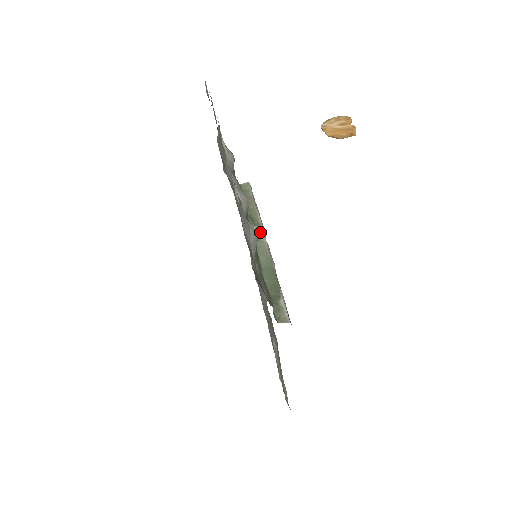
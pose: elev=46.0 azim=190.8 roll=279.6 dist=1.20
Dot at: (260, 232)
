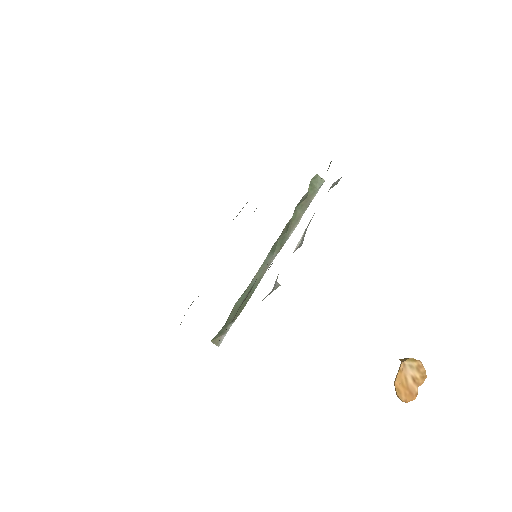
Dot at: (280, 247)
